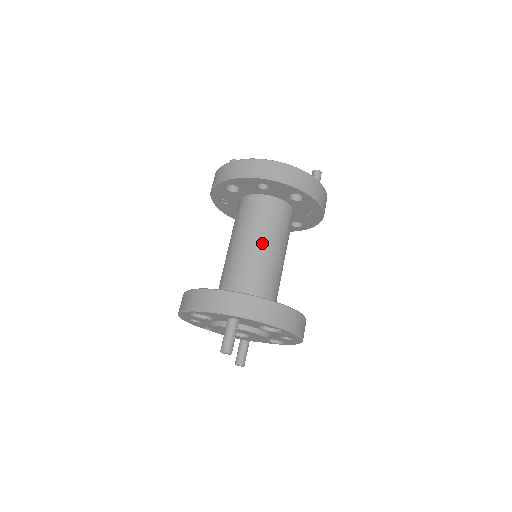
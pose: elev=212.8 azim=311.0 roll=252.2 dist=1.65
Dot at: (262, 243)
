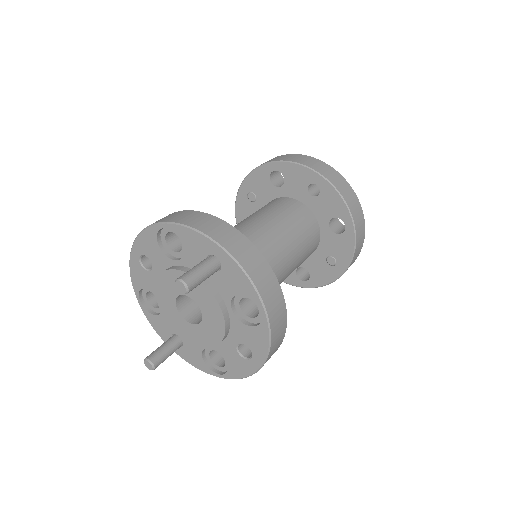
Dot at: (280, 236)
